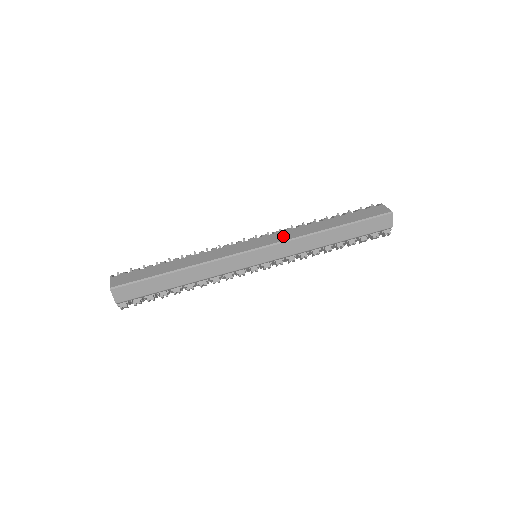
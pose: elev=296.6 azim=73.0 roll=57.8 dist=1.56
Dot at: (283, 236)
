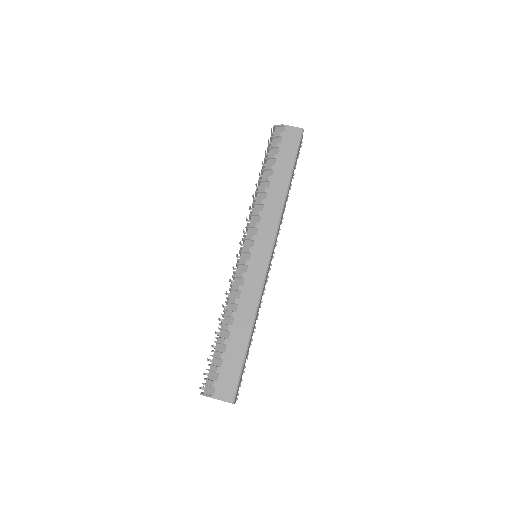
Dot at: (270, 225)
